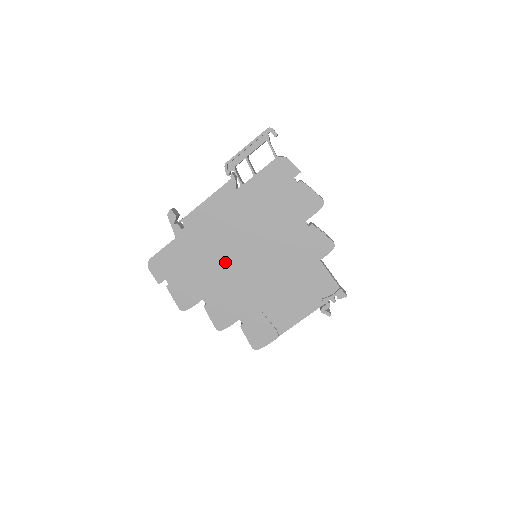
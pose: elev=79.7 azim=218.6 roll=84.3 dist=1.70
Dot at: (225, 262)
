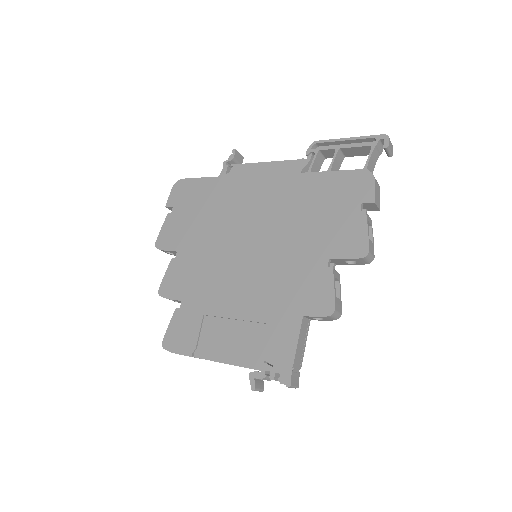
Dot at: (226, 233)
